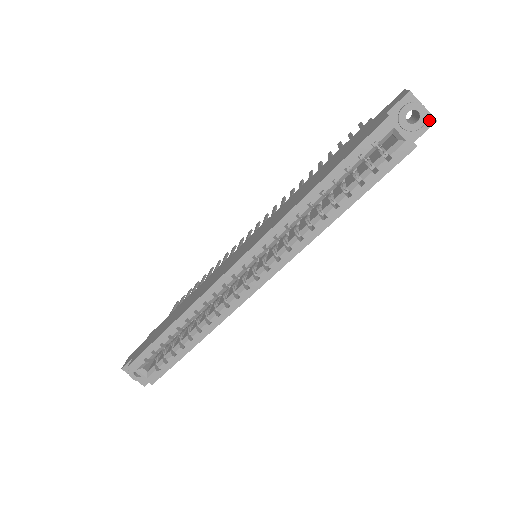
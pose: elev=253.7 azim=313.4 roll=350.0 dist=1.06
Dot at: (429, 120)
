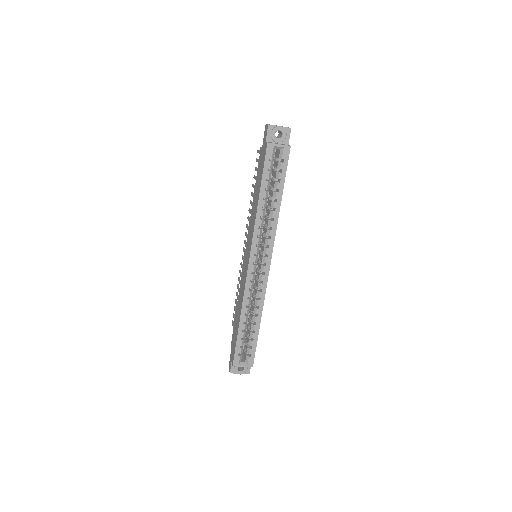
Dot at: (287, 130)
